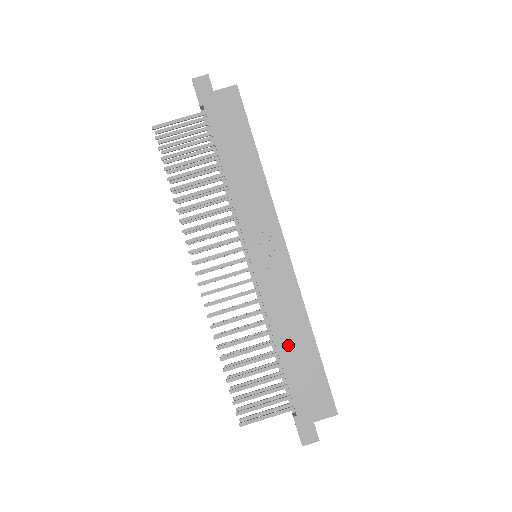
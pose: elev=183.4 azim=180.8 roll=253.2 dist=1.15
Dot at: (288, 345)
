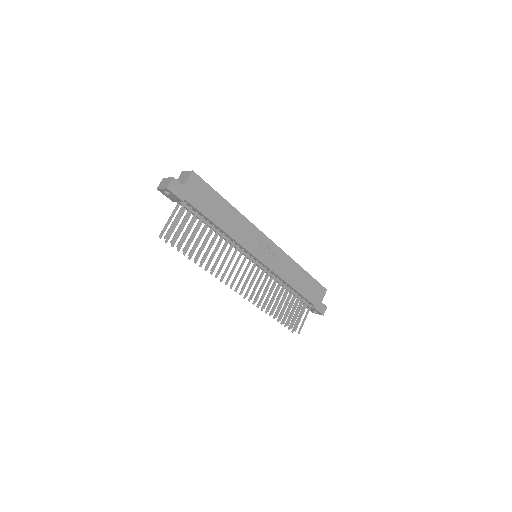
Dot at: (297, 283)
